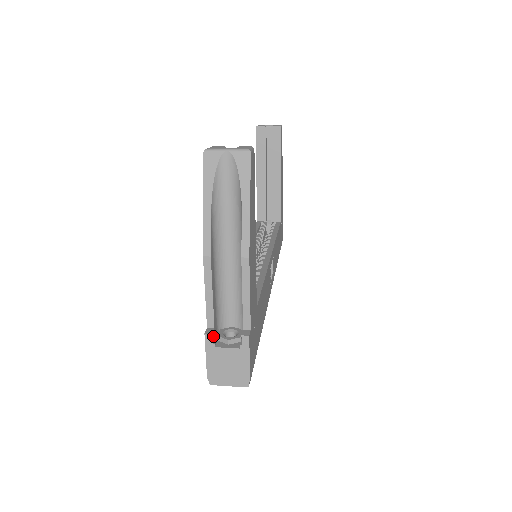
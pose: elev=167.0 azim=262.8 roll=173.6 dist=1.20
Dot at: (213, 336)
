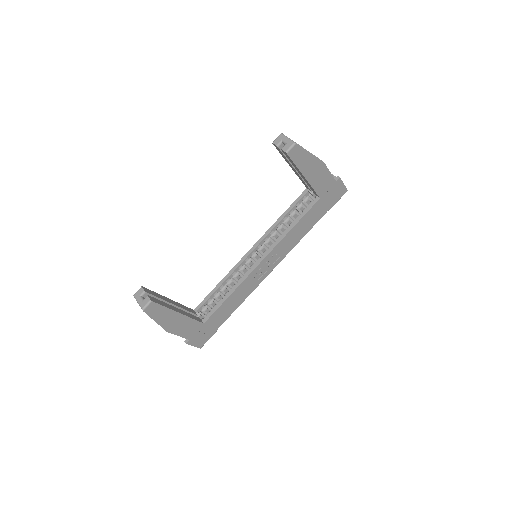
Dot at: occluded
